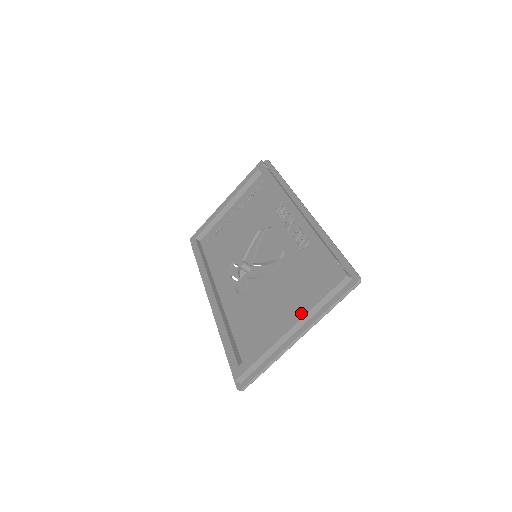
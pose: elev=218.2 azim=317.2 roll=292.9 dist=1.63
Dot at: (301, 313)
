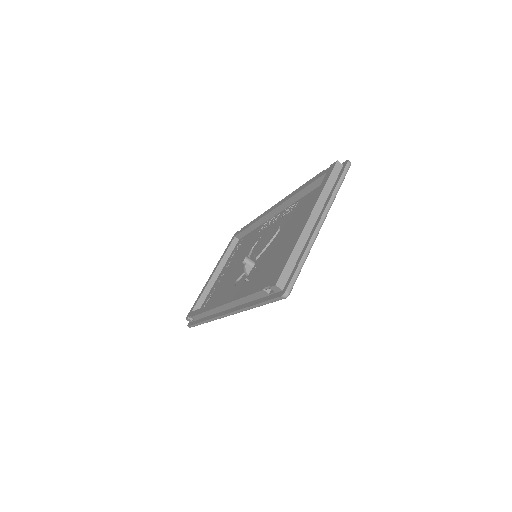
Dot at: (313, 204)
